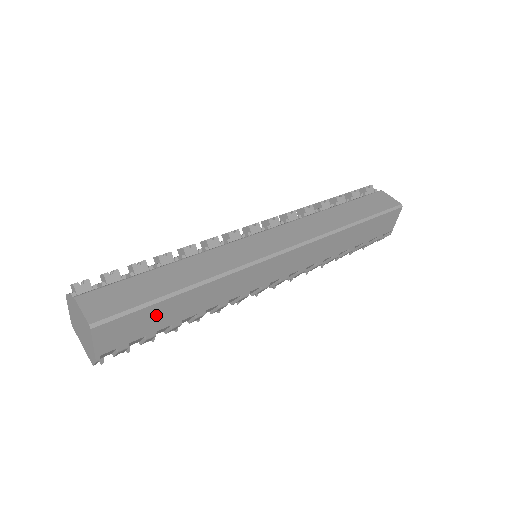
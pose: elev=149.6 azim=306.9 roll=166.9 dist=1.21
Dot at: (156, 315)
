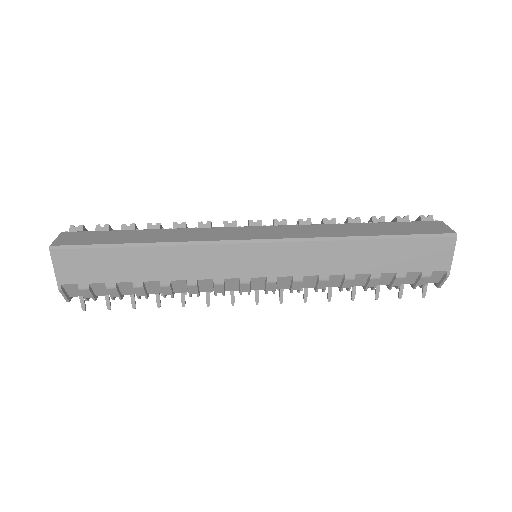
Dot at: (113, 262)
